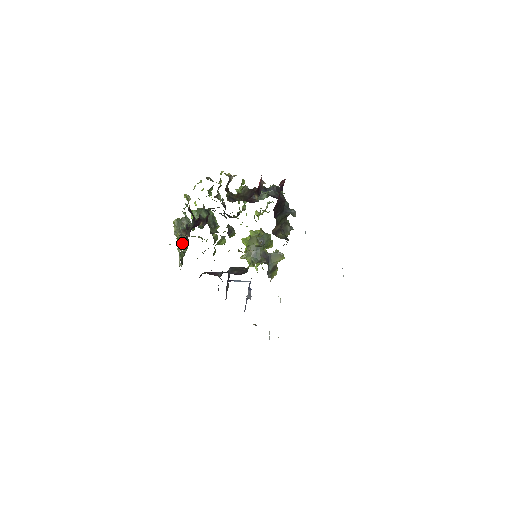
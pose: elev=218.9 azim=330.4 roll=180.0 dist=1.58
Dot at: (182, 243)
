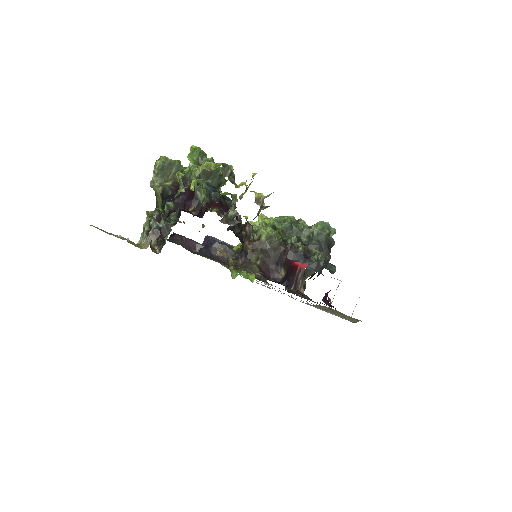
Dot at: occluded
